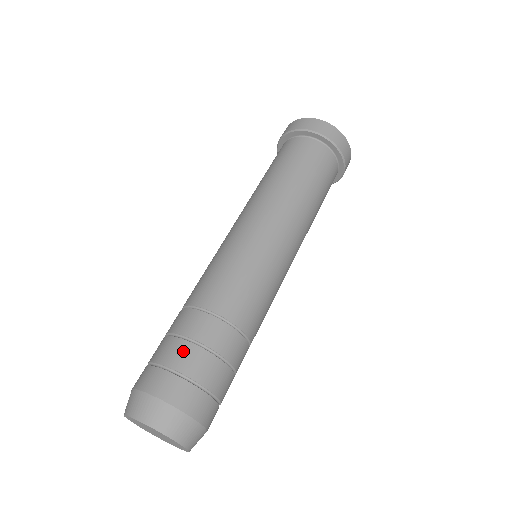
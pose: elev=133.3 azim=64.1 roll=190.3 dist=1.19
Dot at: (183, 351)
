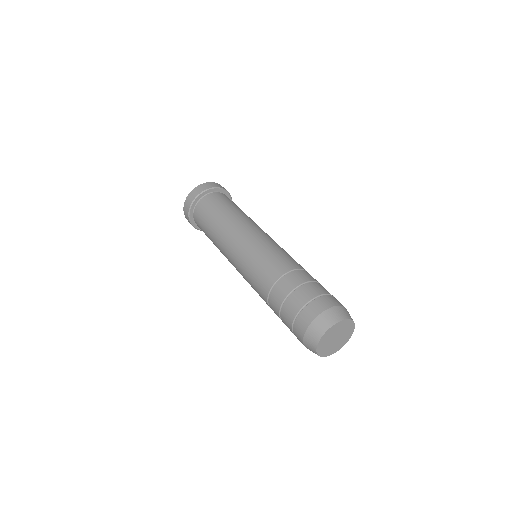
Dot at: (310, 288)
